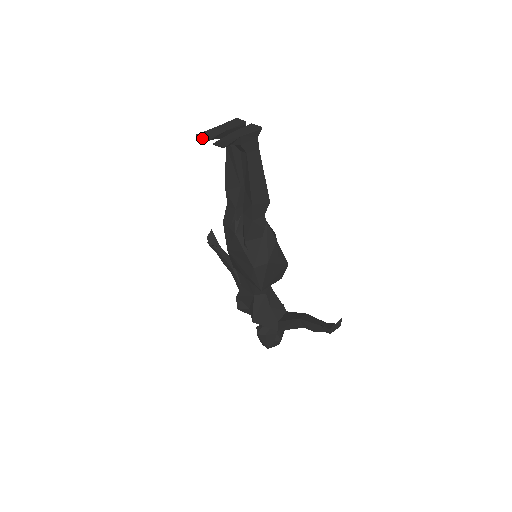
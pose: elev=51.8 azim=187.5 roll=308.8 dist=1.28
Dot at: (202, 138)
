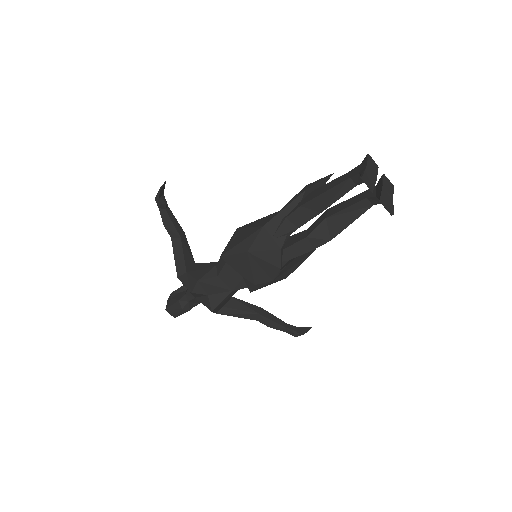
Dot at: (369, 185)
